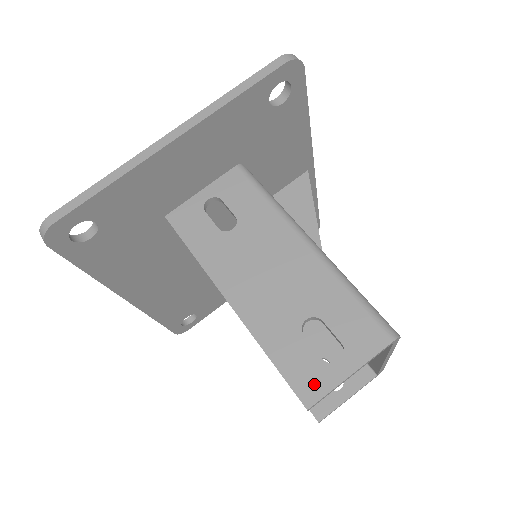
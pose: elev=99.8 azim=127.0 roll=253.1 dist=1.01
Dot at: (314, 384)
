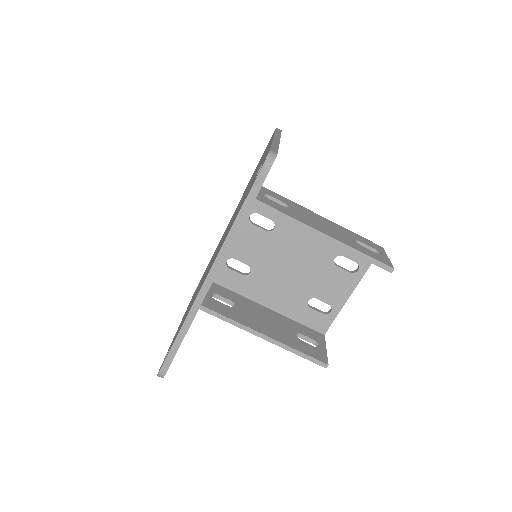
Dot at: (385, 261)
